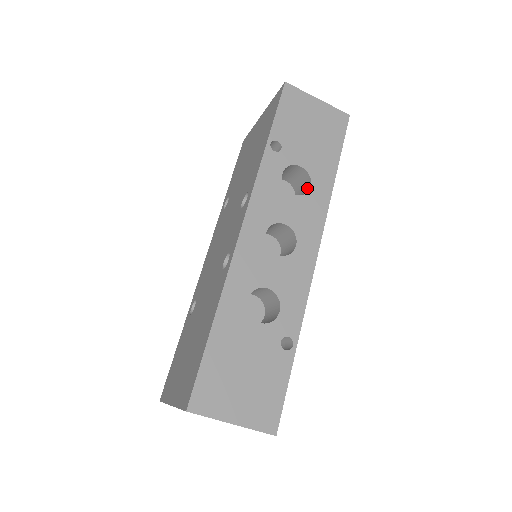
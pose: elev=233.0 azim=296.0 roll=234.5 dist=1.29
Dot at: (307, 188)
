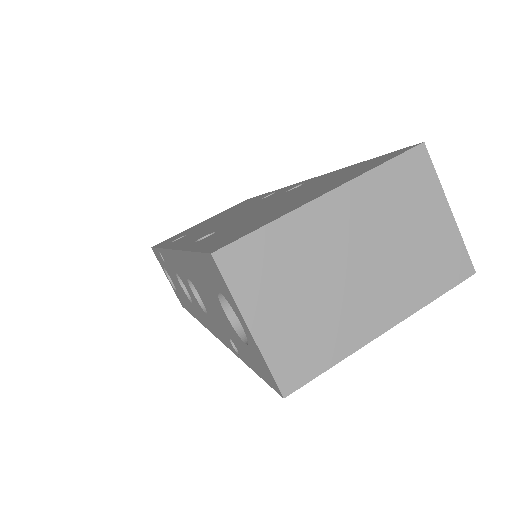
Dot at: occluded
